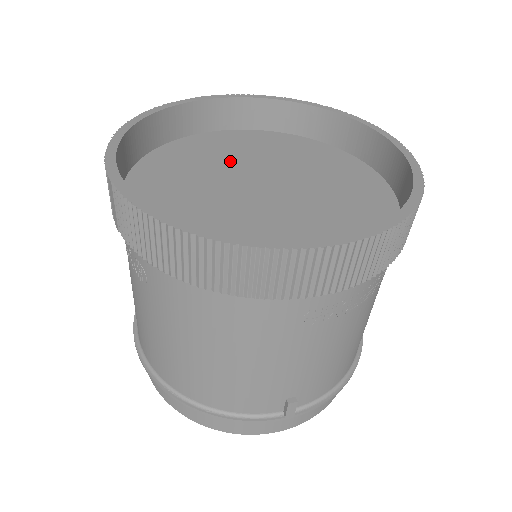
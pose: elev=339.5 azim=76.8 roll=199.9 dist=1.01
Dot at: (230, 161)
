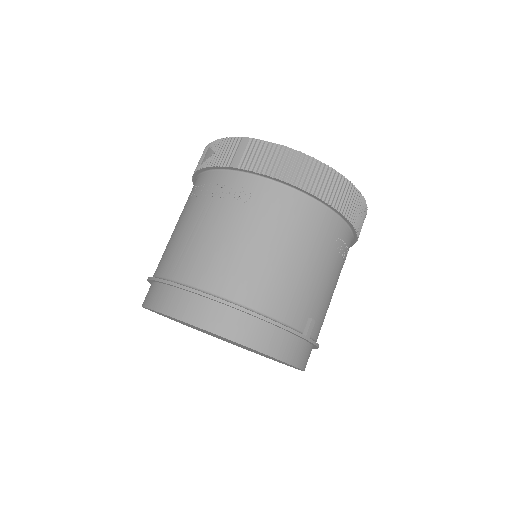
Dot at: occluded
